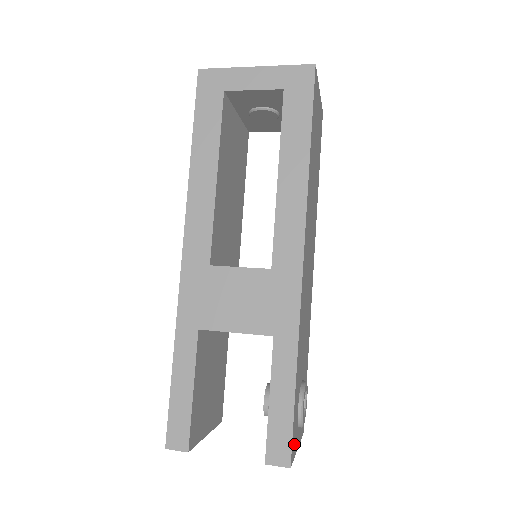
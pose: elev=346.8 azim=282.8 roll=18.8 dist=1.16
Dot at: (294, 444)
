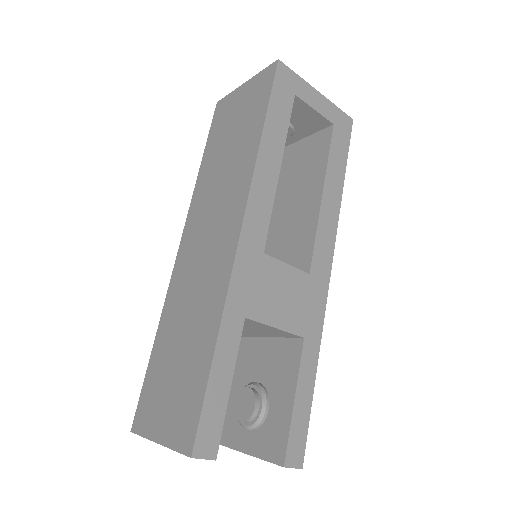
Dot at: occluded
